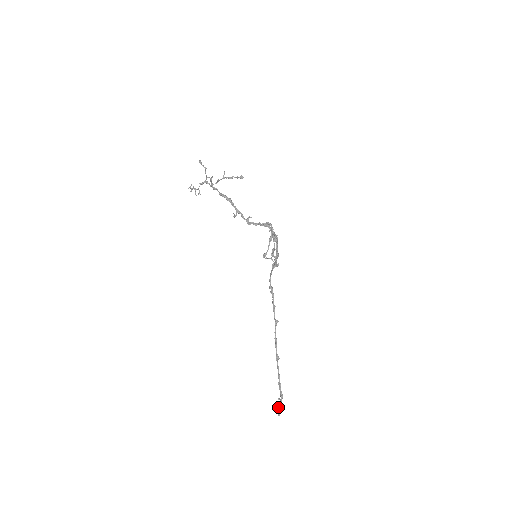
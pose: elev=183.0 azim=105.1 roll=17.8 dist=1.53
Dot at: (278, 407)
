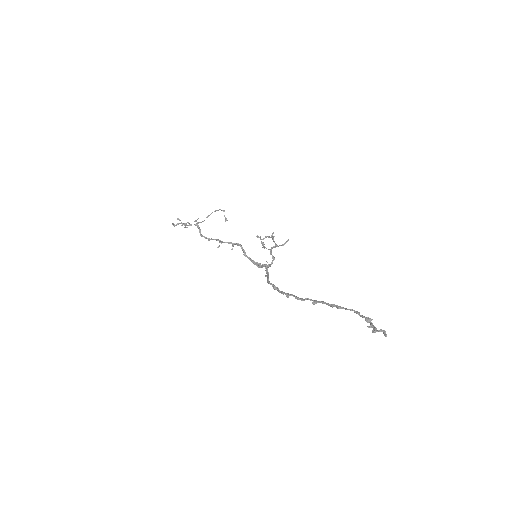
Dot at: (377, 330)
